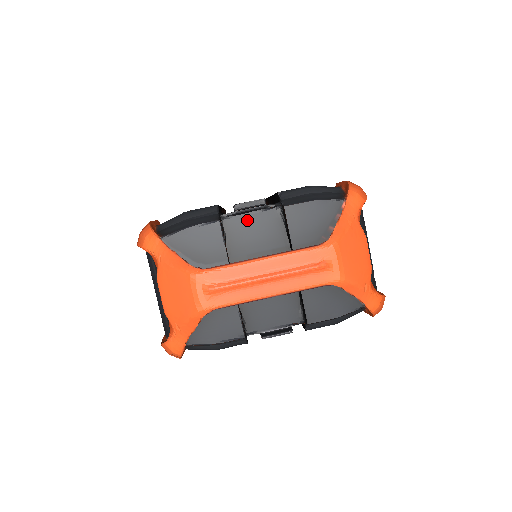
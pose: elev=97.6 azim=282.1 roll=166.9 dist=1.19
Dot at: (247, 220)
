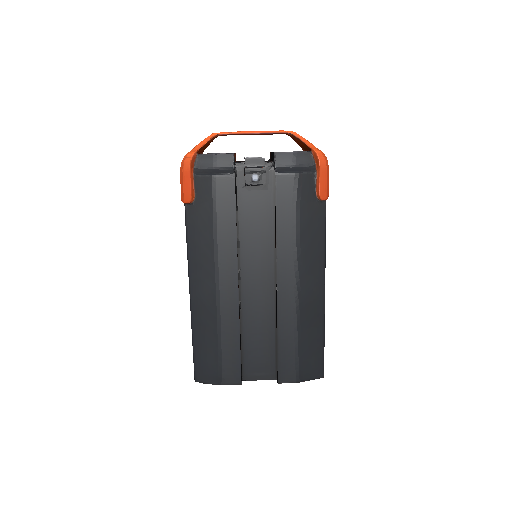
Dot at: occluded
